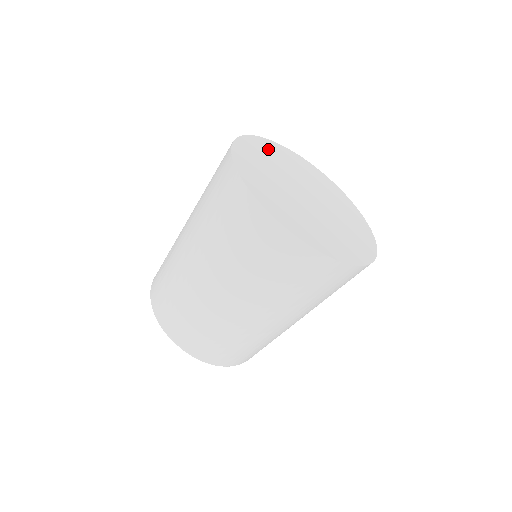
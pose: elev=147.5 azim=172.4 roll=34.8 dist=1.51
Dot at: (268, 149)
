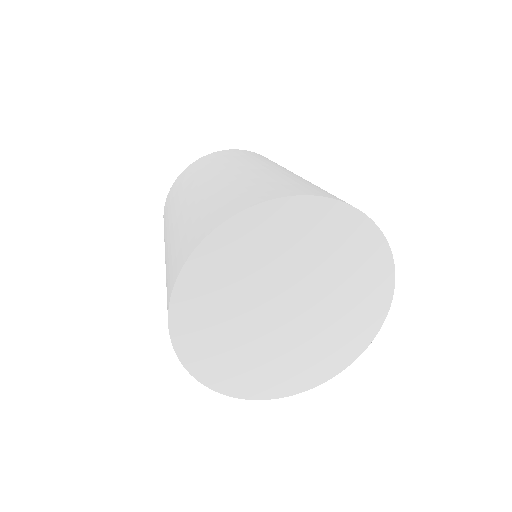
Dot at: (304, 224)
